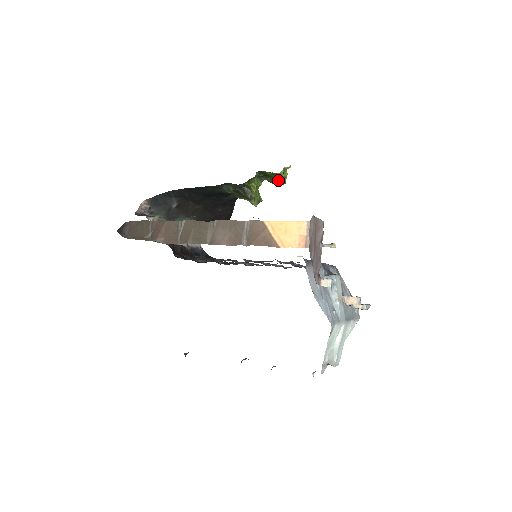
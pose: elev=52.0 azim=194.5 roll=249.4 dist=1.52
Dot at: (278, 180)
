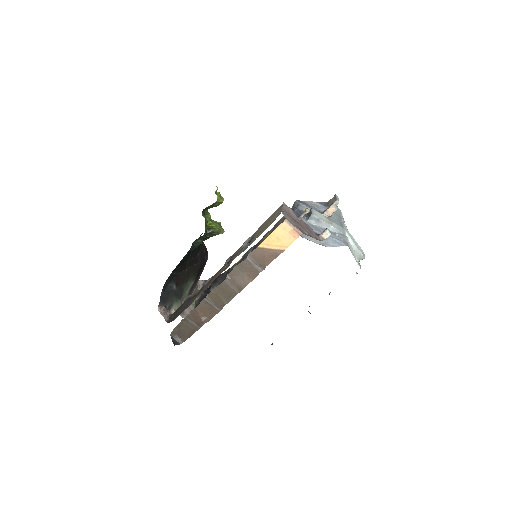
Dot at: occluded
